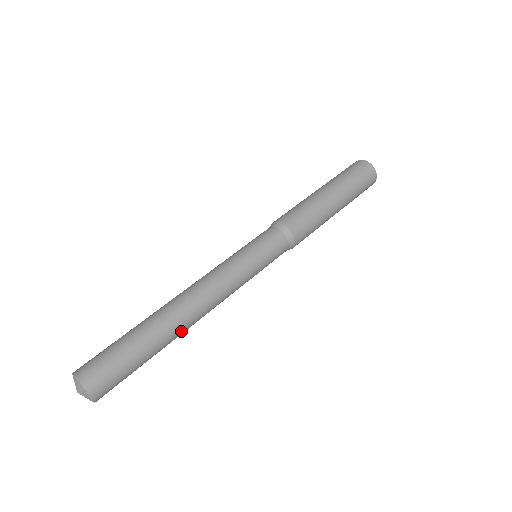
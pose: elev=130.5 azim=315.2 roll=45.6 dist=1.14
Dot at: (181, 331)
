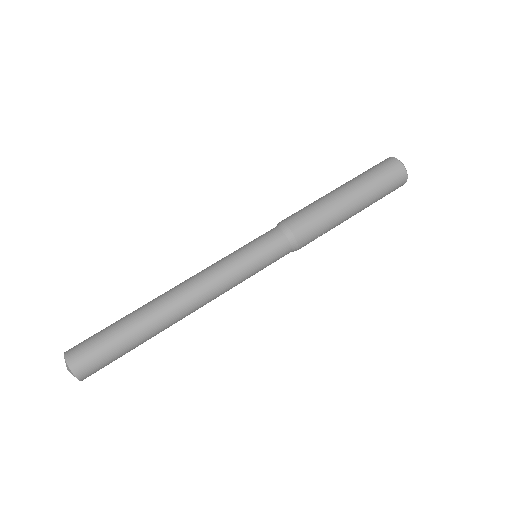
Dot at: (165, 322)
